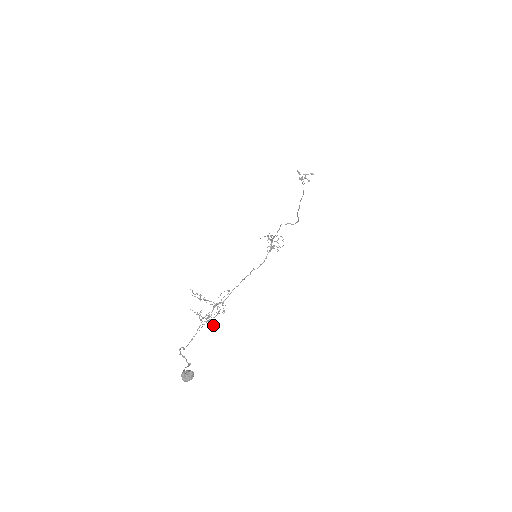
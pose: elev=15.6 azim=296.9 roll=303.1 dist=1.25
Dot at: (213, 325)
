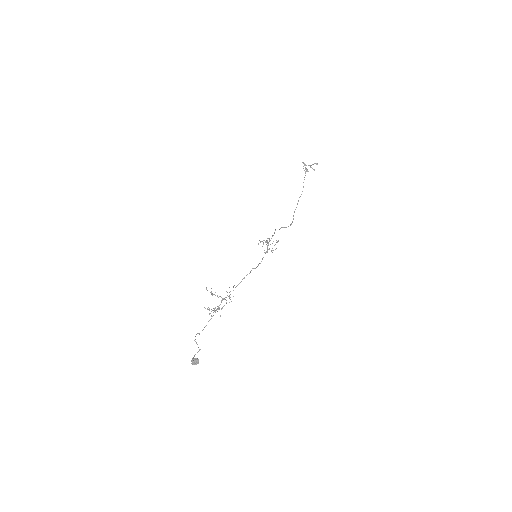
Dot at: (220, 315)
